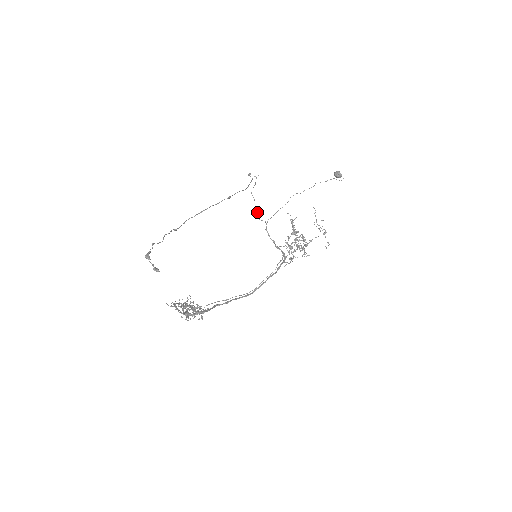
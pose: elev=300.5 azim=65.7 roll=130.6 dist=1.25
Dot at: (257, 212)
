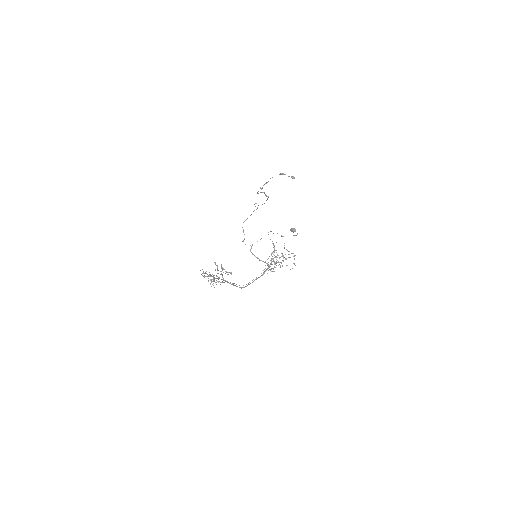
Dot at: (244, 239)
